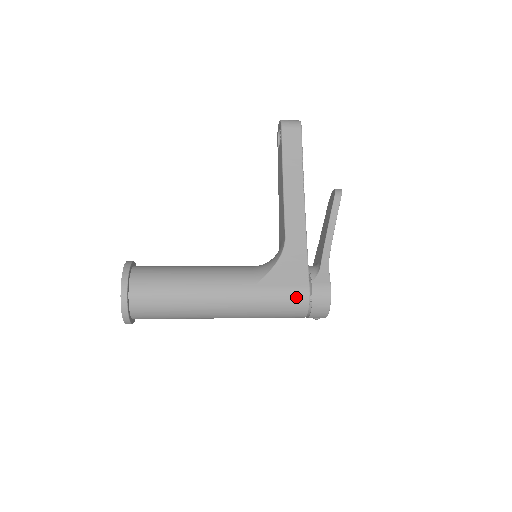
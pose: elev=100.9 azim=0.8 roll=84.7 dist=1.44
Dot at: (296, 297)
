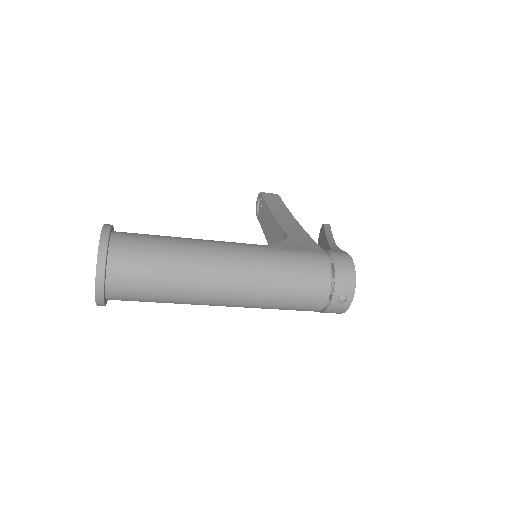
Dot at: (314, 258)
